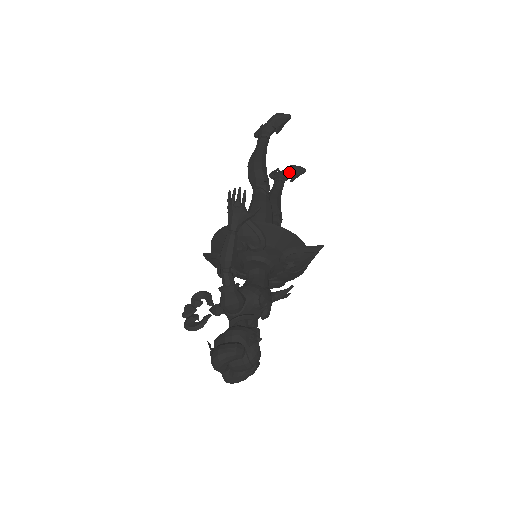
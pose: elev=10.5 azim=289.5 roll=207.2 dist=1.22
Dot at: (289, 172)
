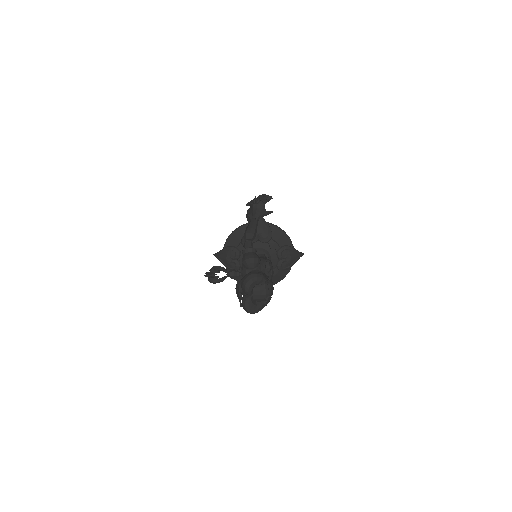
Dot at: occluded
